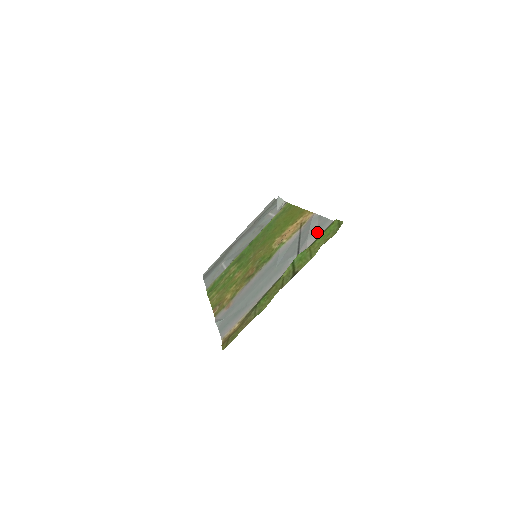
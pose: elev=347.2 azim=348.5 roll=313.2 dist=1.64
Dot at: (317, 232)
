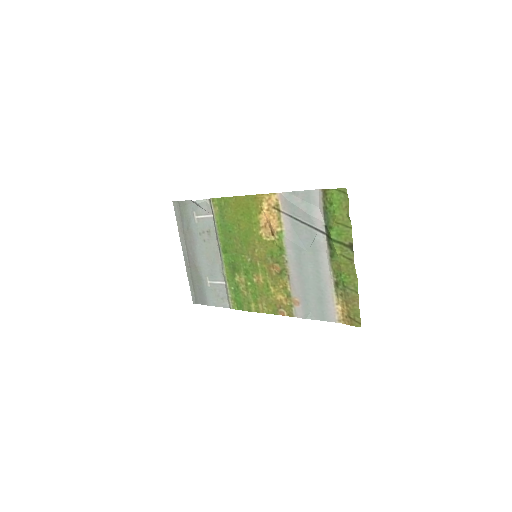
Dot at: (312, 206)
